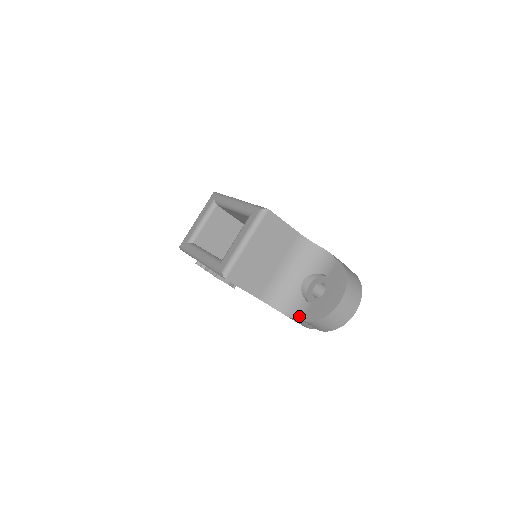
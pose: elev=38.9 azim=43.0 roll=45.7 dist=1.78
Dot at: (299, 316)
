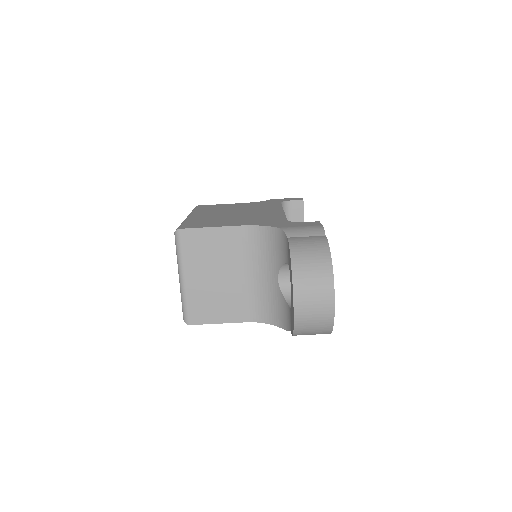
Dot at: (289, 327)
